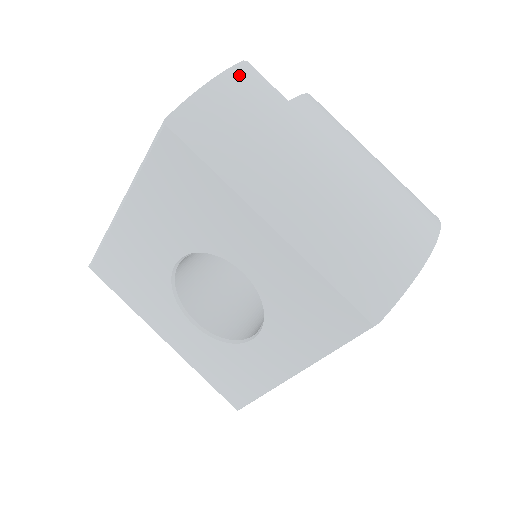
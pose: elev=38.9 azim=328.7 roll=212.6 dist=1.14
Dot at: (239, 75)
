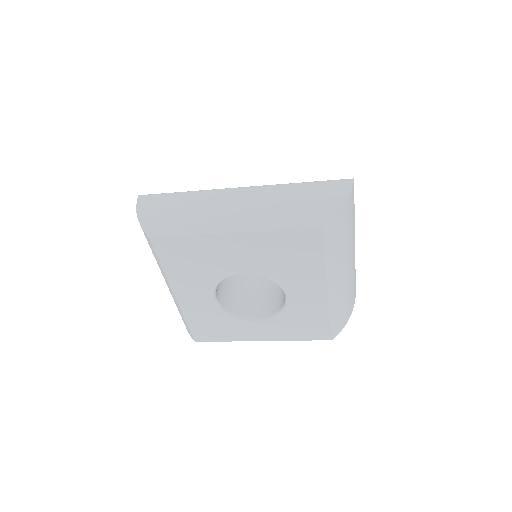
Dot at: (352, 194)
